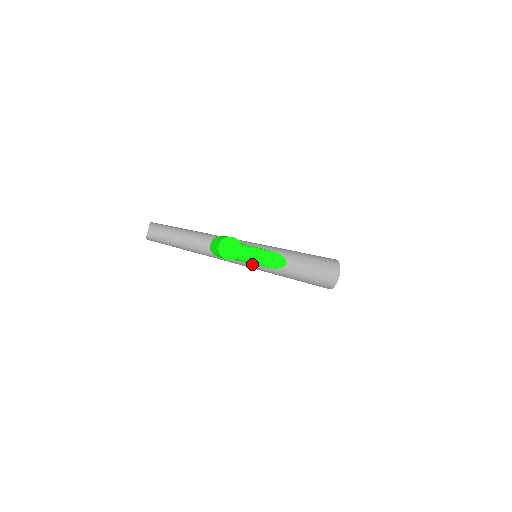
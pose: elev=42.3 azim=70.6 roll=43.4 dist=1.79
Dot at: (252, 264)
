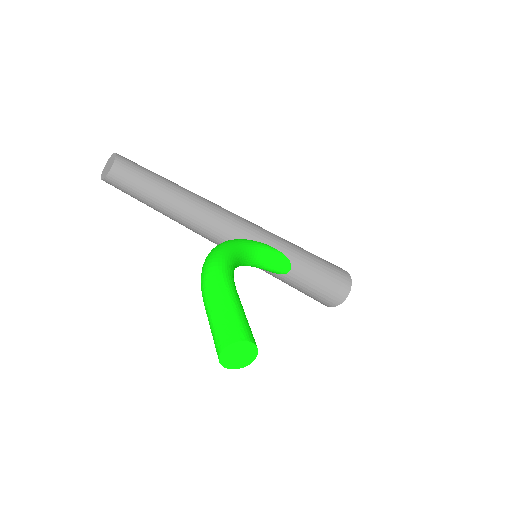
Dot at: occluded
